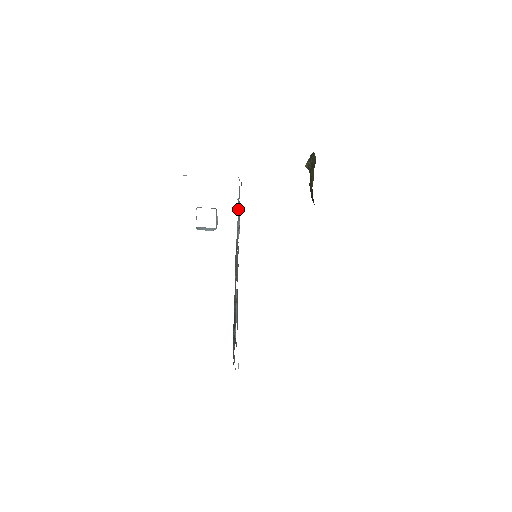
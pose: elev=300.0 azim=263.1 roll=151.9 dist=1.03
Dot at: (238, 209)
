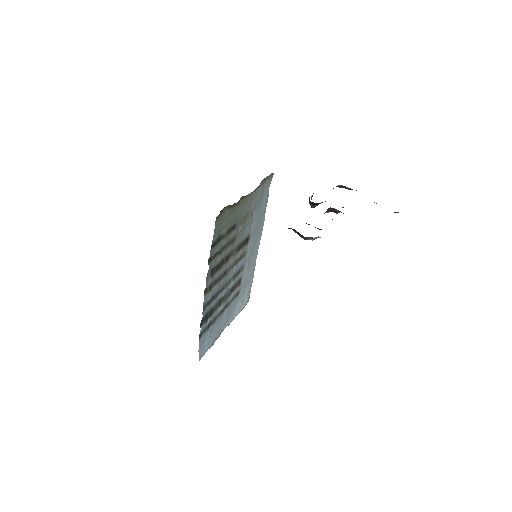
Dot at: (254, 260)
